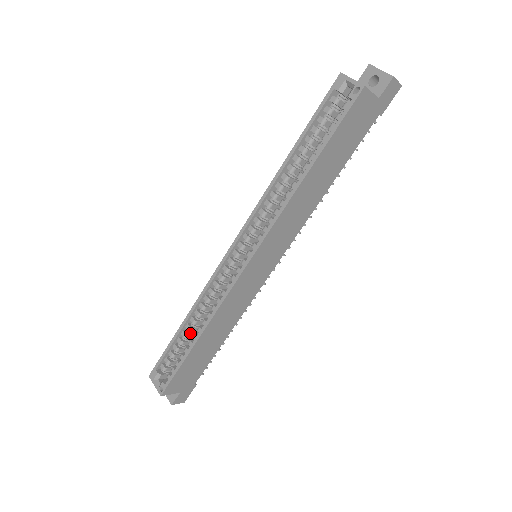
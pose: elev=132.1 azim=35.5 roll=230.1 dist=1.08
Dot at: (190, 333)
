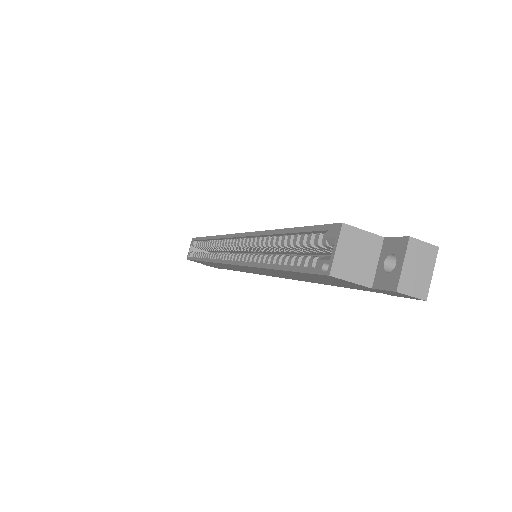
Dot at: occluded
